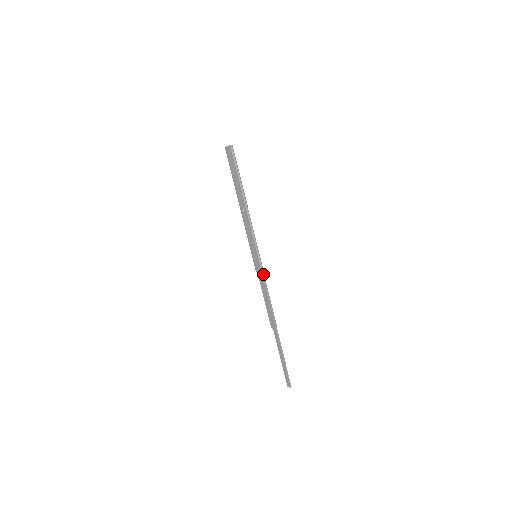
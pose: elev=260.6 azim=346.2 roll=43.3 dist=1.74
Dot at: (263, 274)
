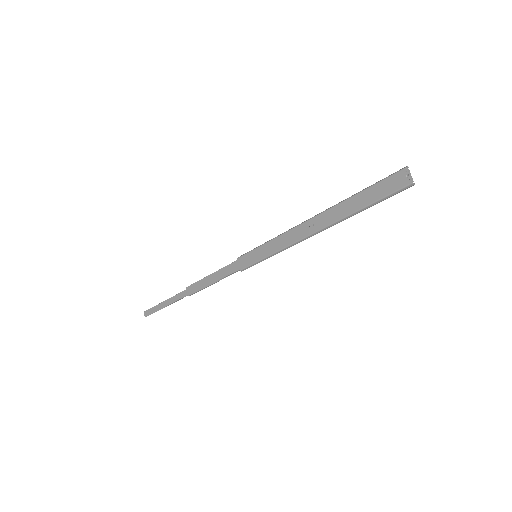
Dot at: (239, 270)
